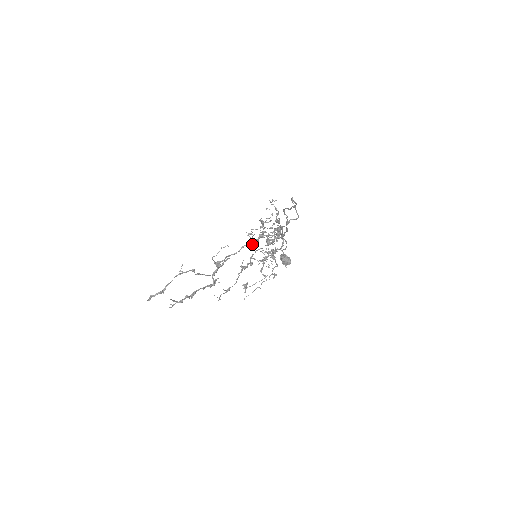
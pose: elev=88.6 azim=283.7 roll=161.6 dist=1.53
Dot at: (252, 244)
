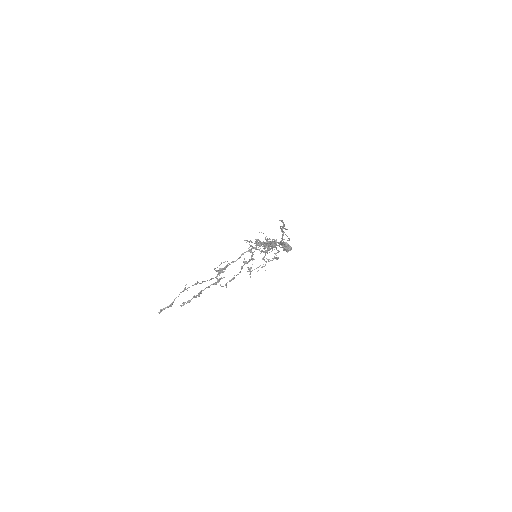
Dot at: (251, 252)
